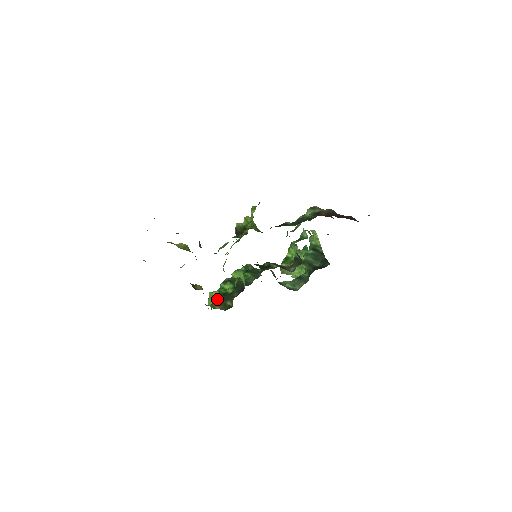
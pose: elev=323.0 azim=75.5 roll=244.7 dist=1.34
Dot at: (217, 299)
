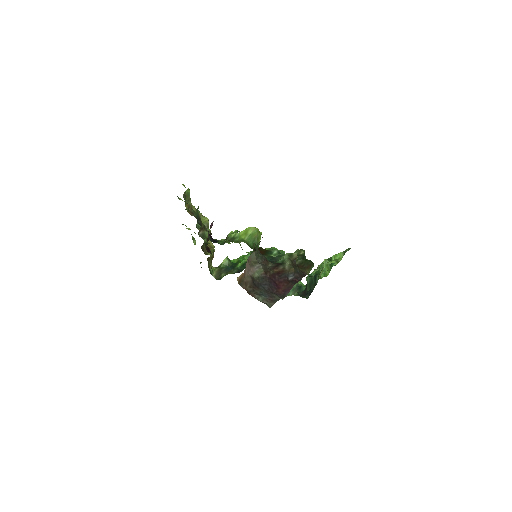
Dot at: (222, 266)
